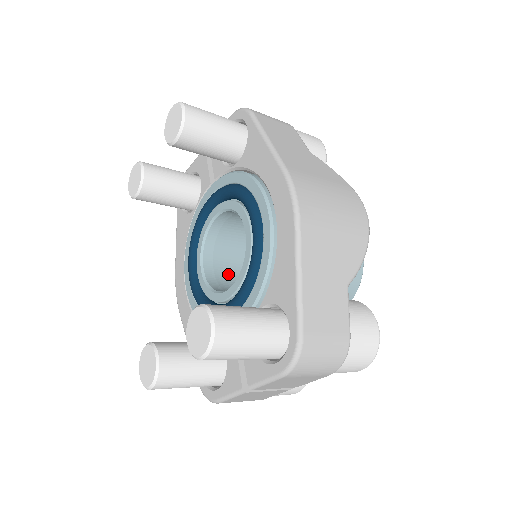
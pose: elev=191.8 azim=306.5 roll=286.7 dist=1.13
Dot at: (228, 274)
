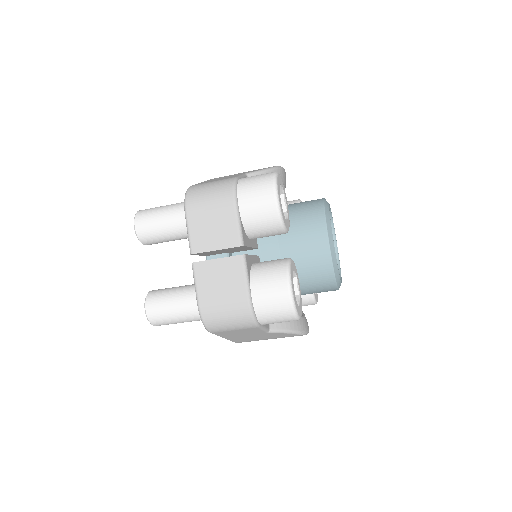
Dot at: occluded
